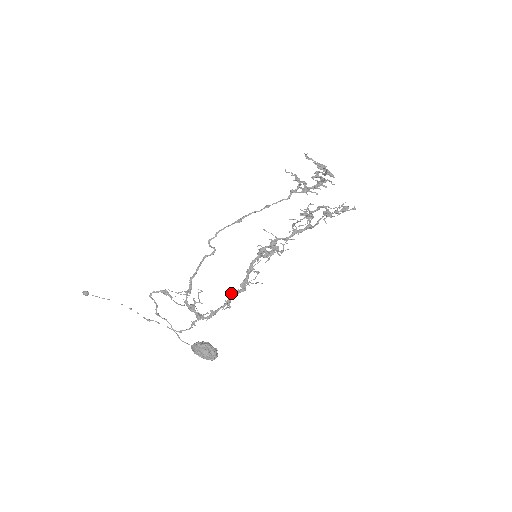
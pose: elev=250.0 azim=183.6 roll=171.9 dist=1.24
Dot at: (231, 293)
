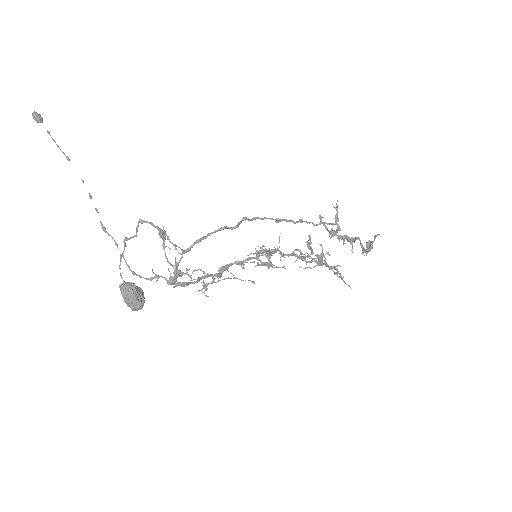
Dot at: occluded
